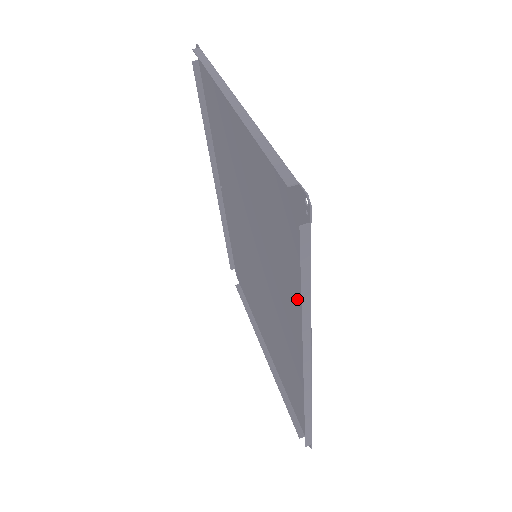
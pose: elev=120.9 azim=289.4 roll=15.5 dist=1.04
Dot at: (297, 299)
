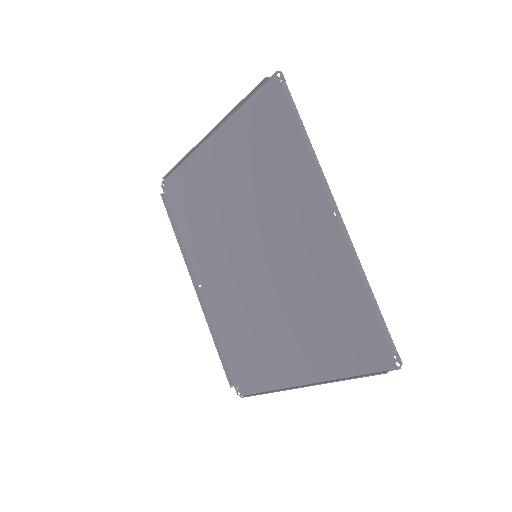
Dot at: (302, 172)
